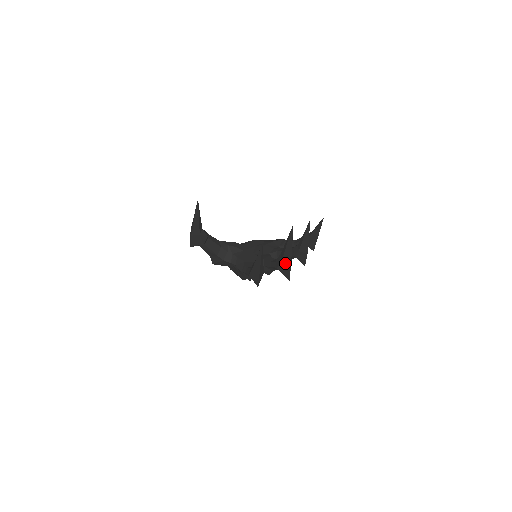
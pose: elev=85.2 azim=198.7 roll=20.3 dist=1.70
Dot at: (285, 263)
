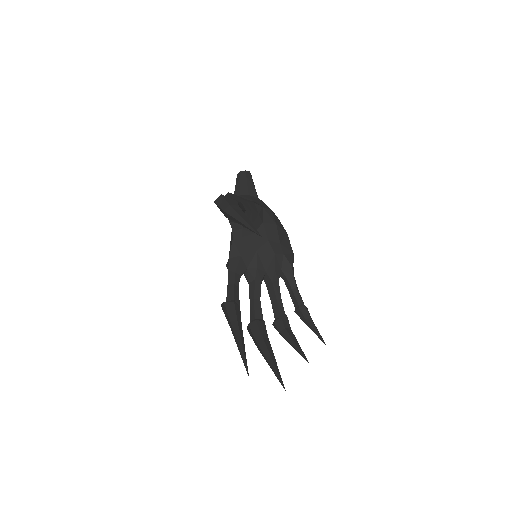
Dot at: (256, 342)
